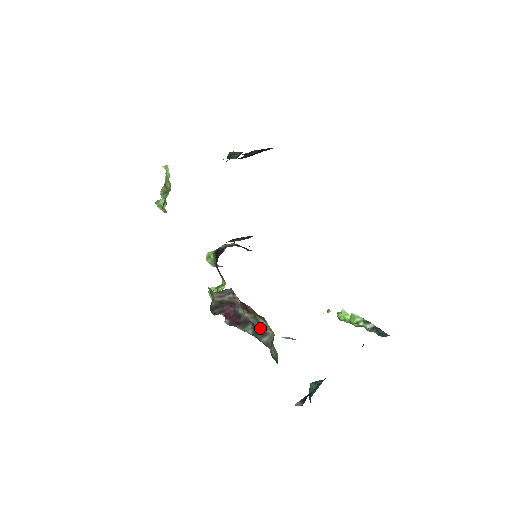
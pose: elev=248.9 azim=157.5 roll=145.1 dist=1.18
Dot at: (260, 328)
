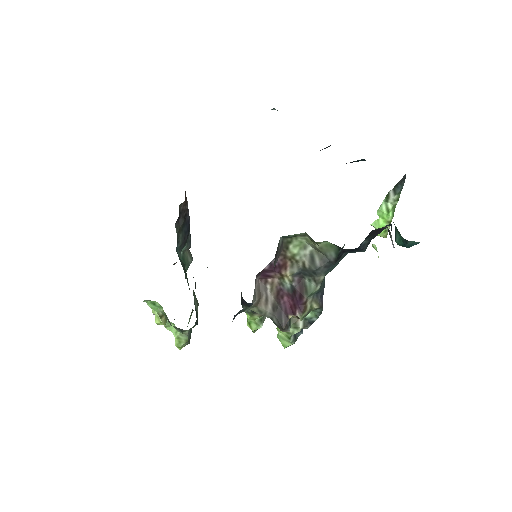
Dot at: (304, 261)
